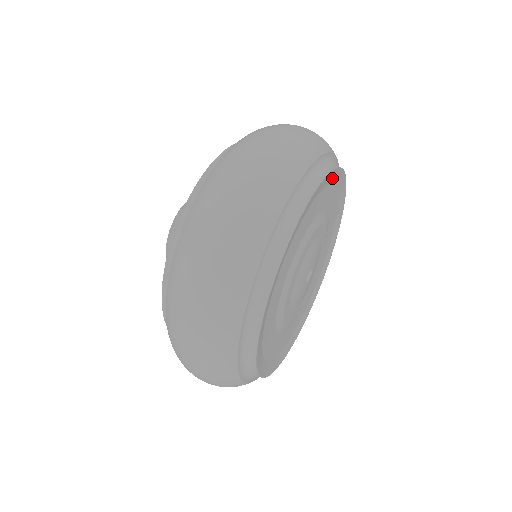
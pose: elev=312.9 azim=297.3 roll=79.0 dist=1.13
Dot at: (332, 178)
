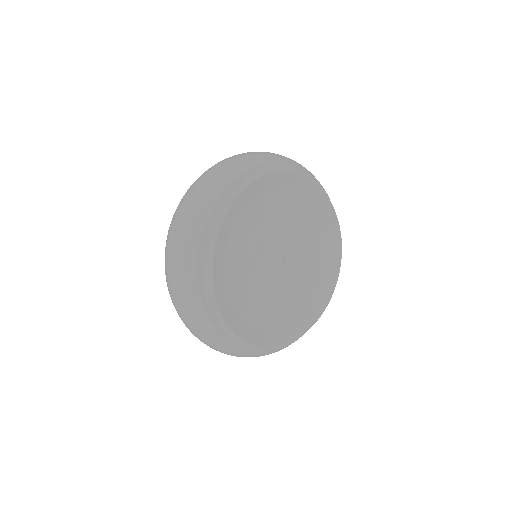
Dot at: (331, 219)
